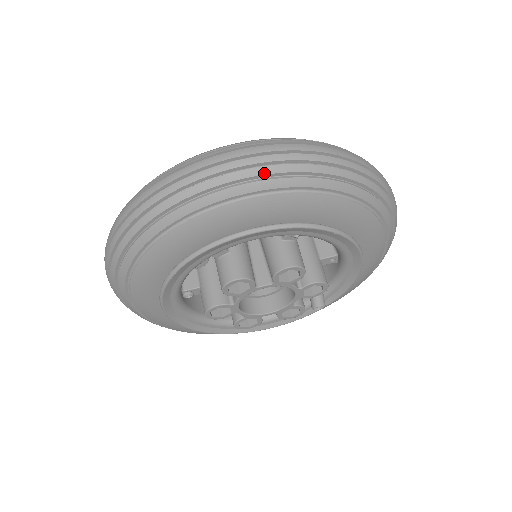
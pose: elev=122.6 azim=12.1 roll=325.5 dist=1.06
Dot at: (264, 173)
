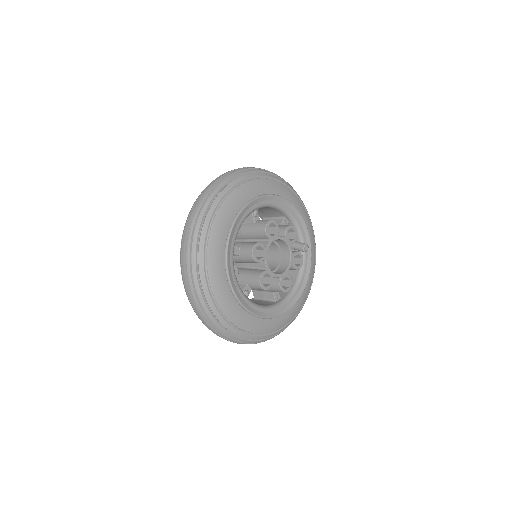
Dot at: (217, 191)
